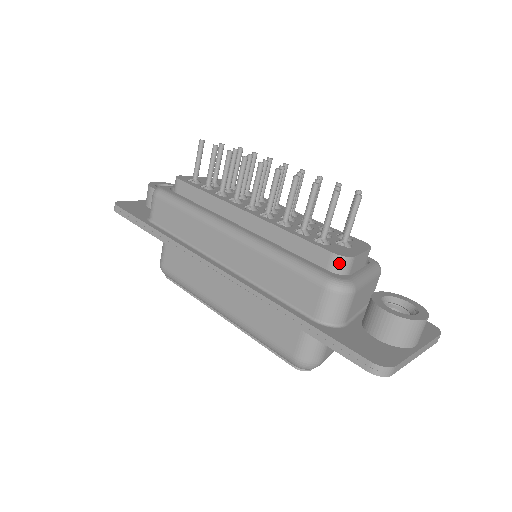
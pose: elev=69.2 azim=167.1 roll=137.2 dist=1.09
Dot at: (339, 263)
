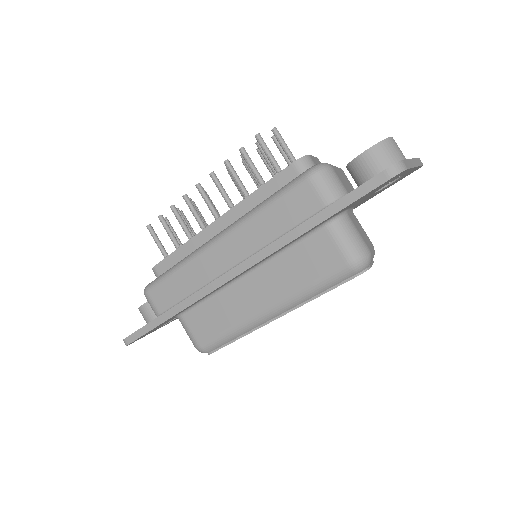
Dot at: (303, 165)
